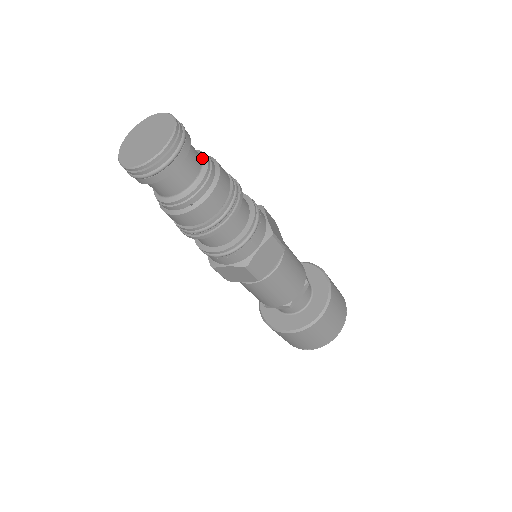
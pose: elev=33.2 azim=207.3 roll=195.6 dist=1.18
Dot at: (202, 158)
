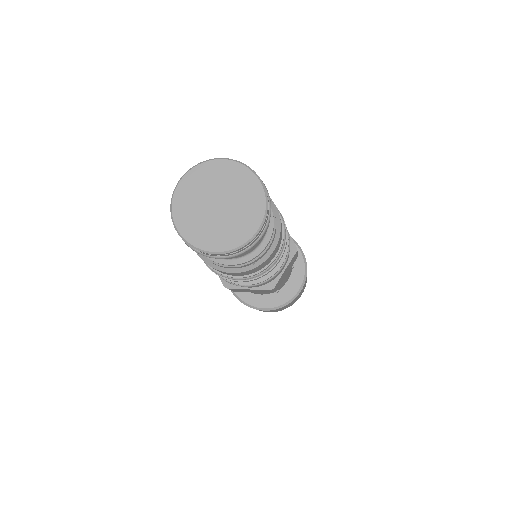
Dot at: occluded
